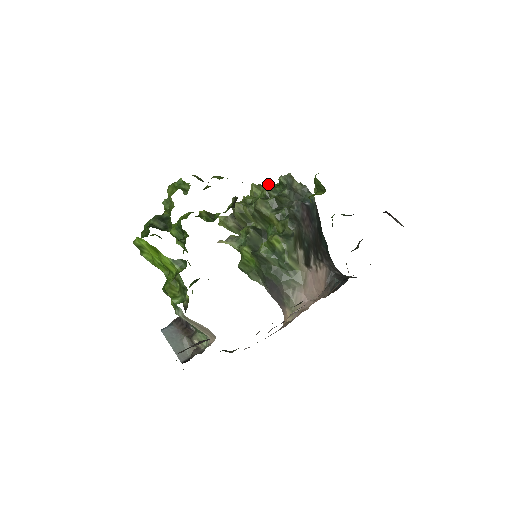
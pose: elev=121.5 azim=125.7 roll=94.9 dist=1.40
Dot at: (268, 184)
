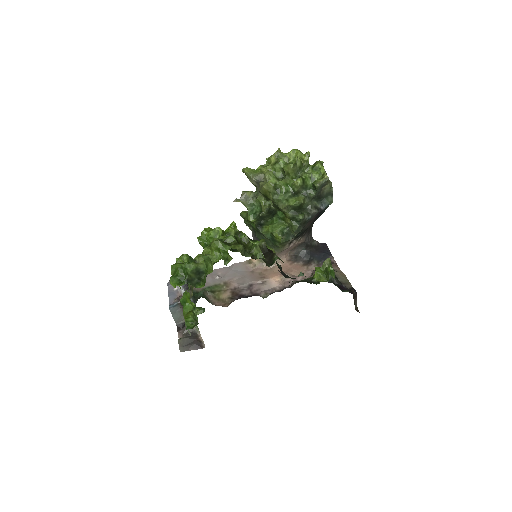
Dot at: (307, 158)
